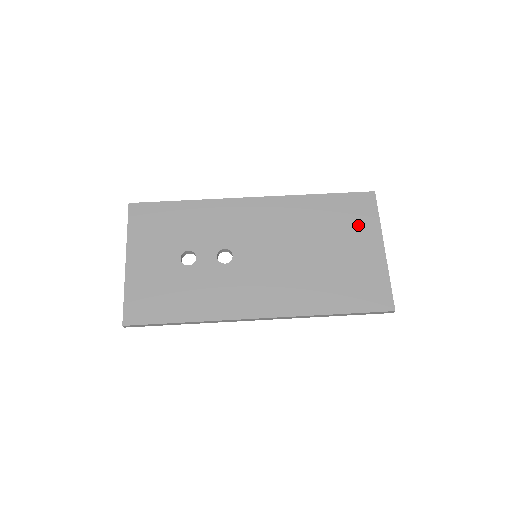
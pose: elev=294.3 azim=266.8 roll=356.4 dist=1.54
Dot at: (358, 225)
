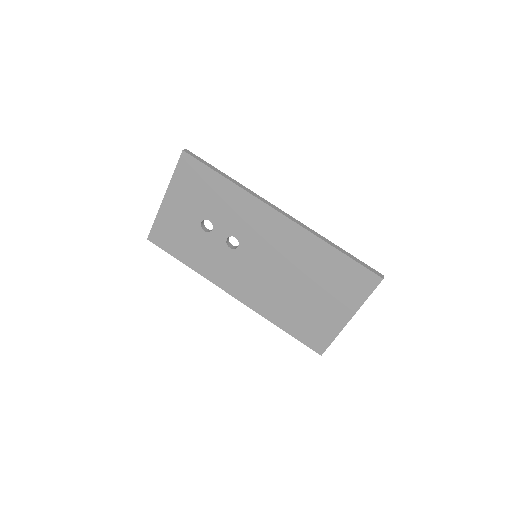
Dot at: (345, 292)
